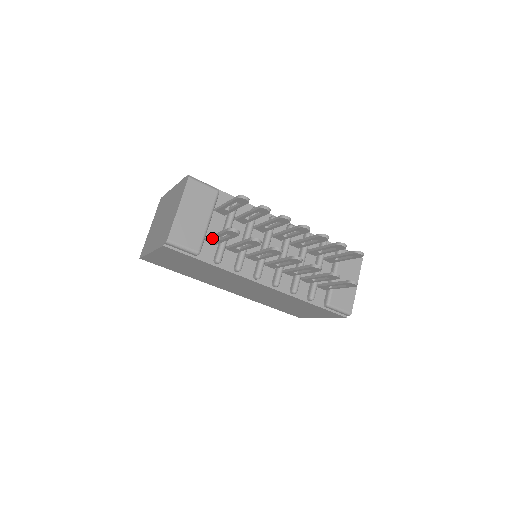
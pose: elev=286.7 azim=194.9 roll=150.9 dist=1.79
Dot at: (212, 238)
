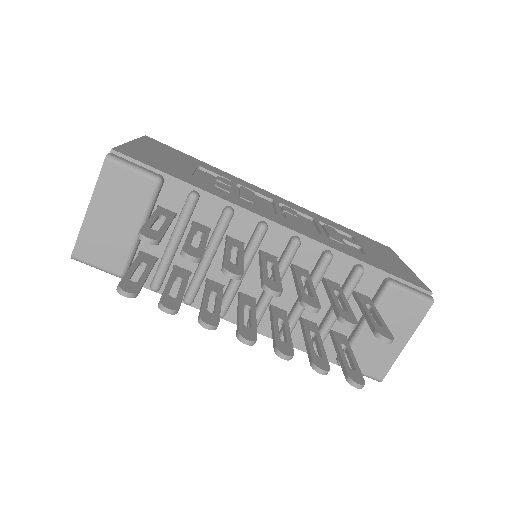
Dot at: occluded
